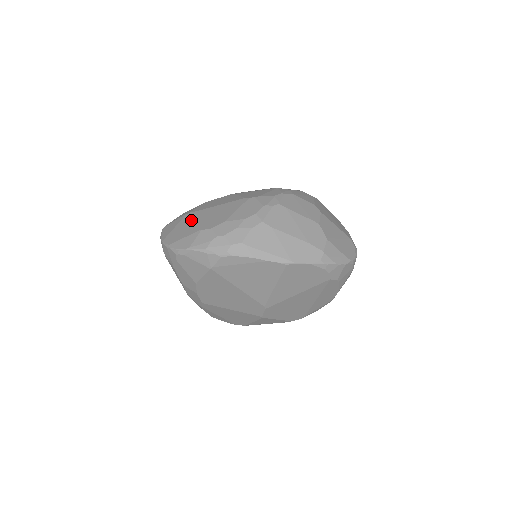
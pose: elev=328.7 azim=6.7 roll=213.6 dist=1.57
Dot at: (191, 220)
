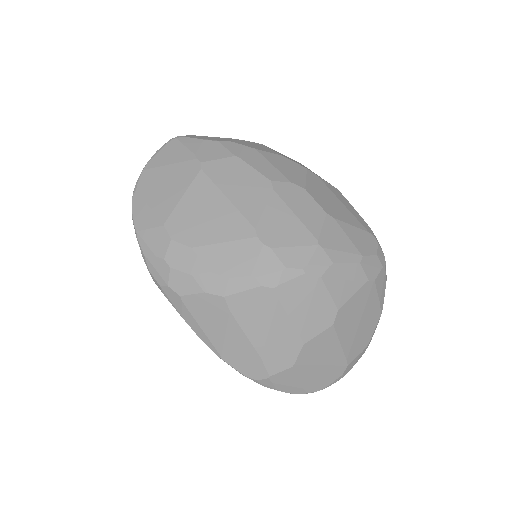
Dot at: (183, 183)
